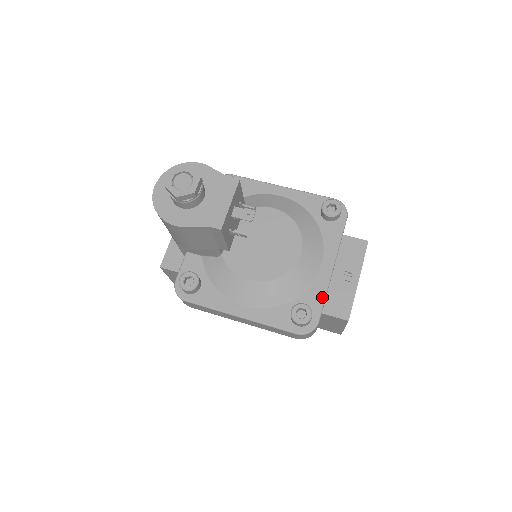
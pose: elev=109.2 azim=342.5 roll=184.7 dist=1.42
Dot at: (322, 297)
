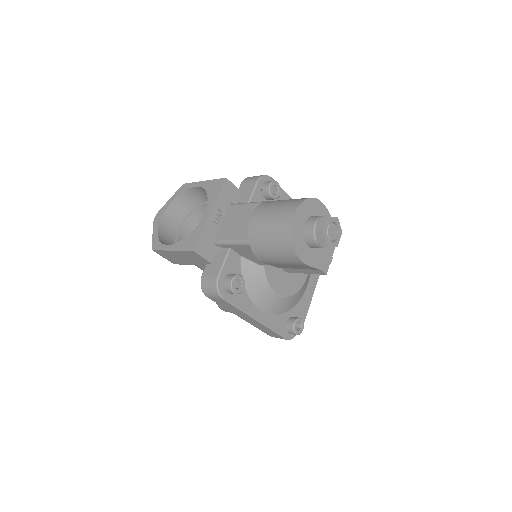
Dot at: (303, 311)
